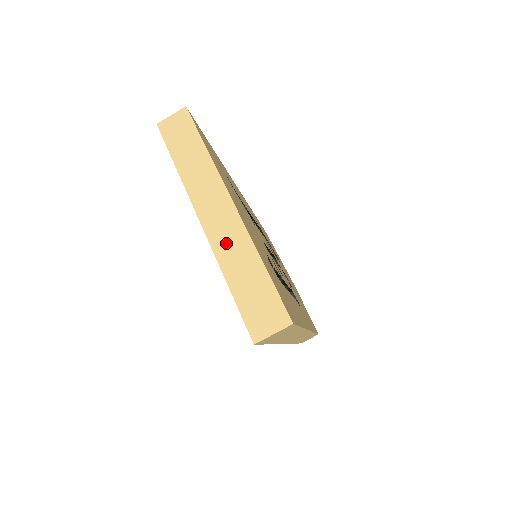
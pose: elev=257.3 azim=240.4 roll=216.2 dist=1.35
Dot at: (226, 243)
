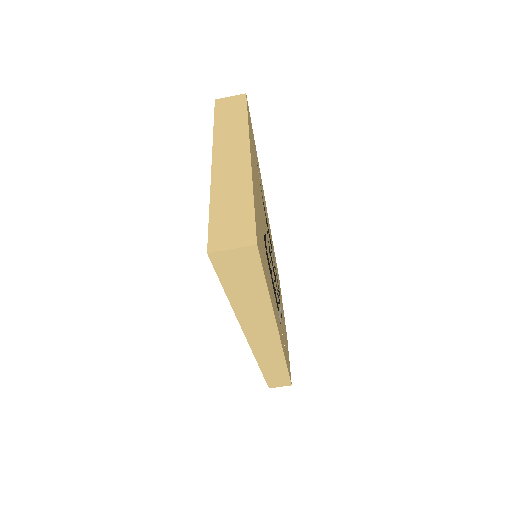
Dot at: (227, 177)
